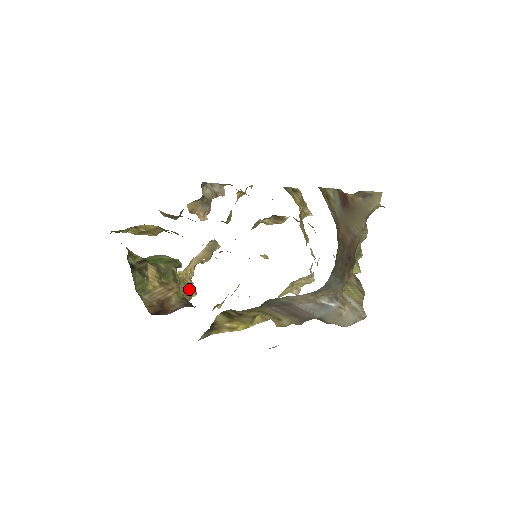
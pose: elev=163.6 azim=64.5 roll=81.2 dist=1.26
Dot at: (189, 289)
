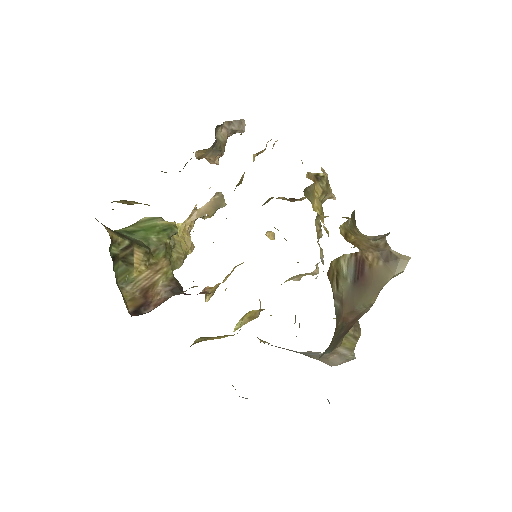
Dot at: (184, 249)
